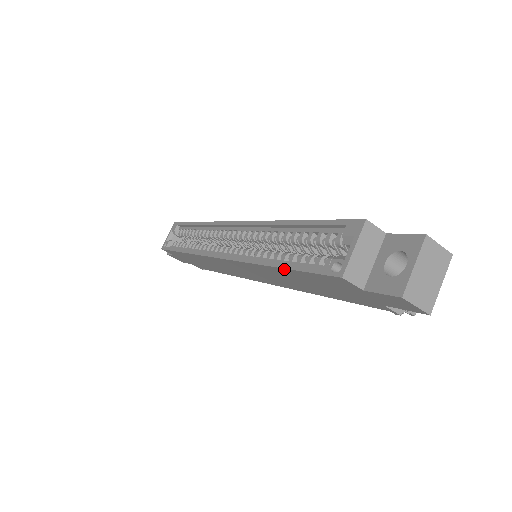
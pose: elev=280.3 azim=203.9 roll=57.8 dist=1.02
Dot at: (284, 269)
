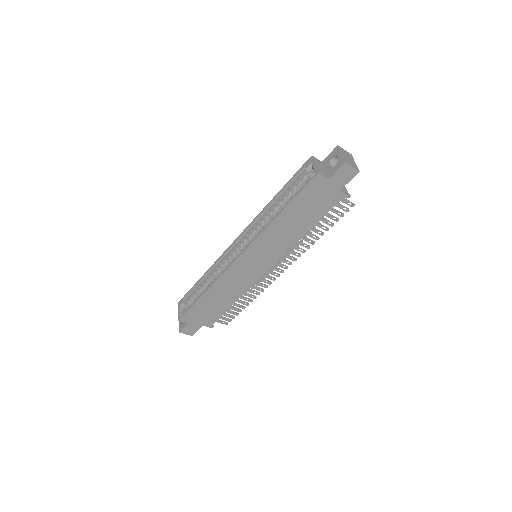
Dot at: (287, 207)
